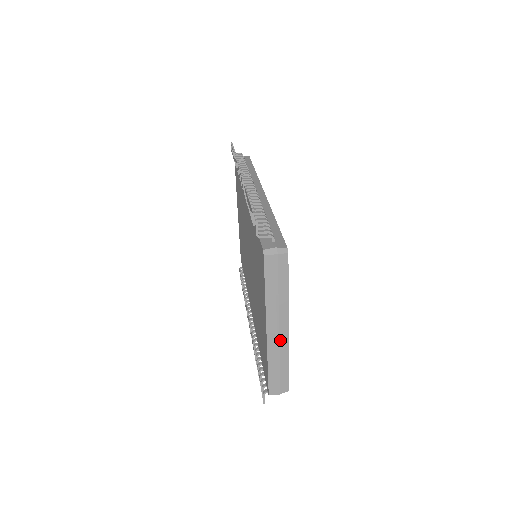
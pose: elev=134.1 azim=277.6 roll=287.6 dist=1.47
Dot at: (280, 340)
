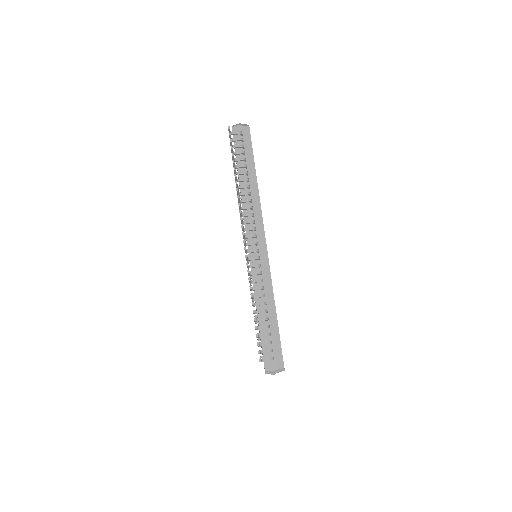
Dot at: occluded
